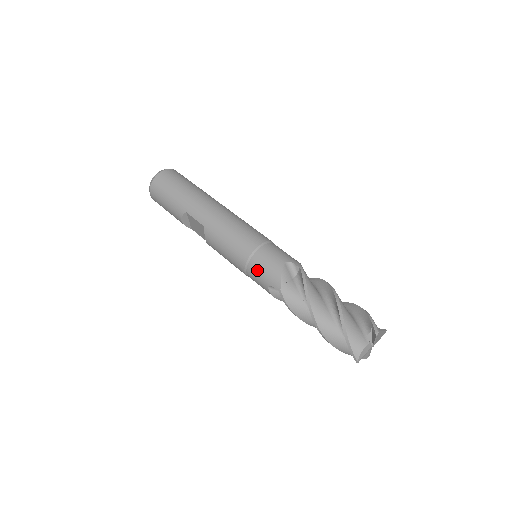
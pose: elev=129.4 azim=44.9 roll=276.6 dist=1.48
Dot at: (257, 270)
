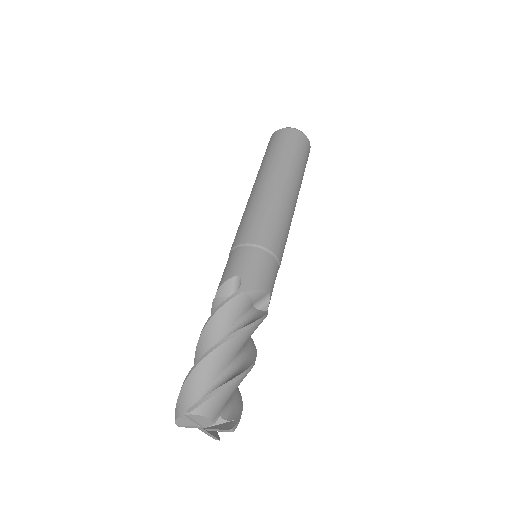
Dot at: occluded
